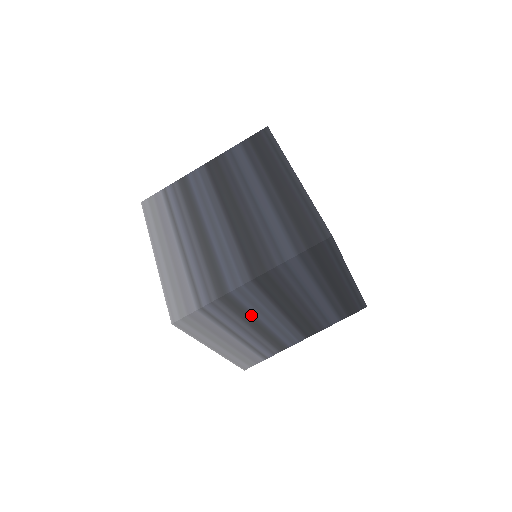
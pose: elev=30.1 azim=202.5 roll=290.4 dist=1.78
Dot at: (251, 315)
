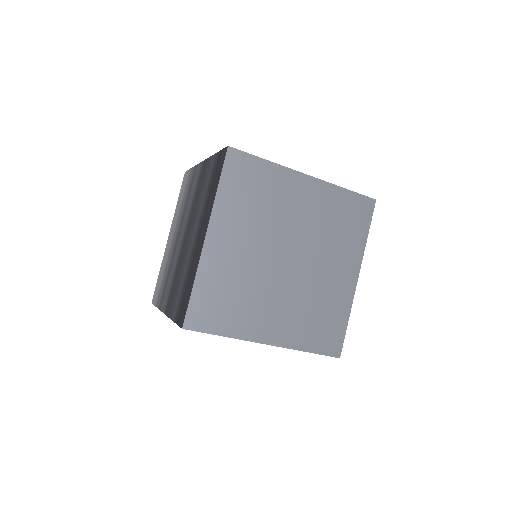
Dot at: occluded
